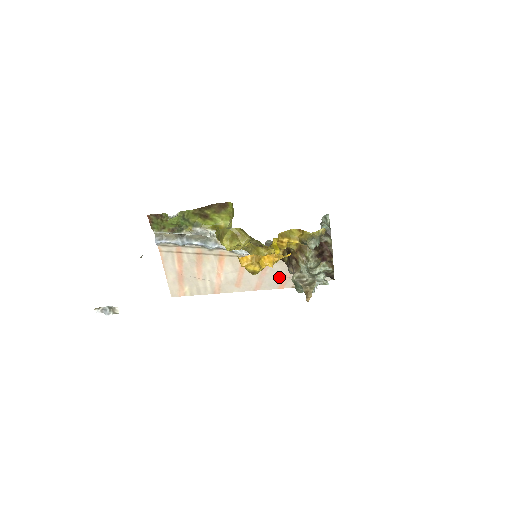
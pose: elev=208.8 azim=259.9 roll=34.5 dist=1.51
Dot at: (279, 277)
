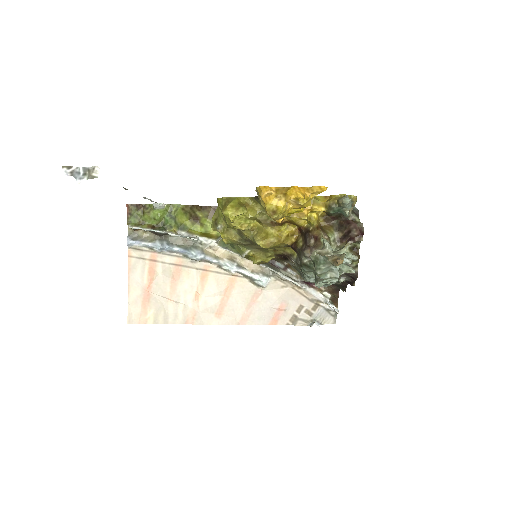
Dot at: (272, 308)
